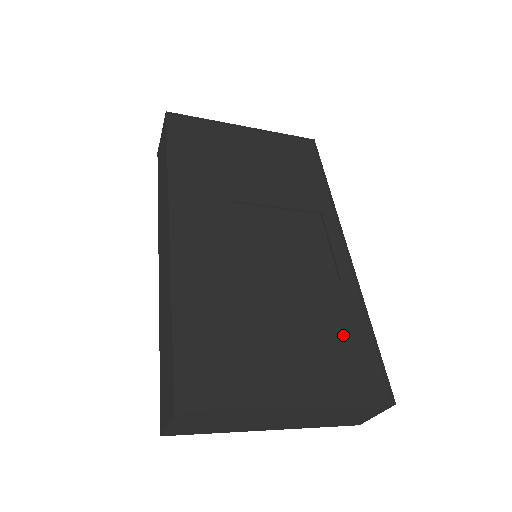
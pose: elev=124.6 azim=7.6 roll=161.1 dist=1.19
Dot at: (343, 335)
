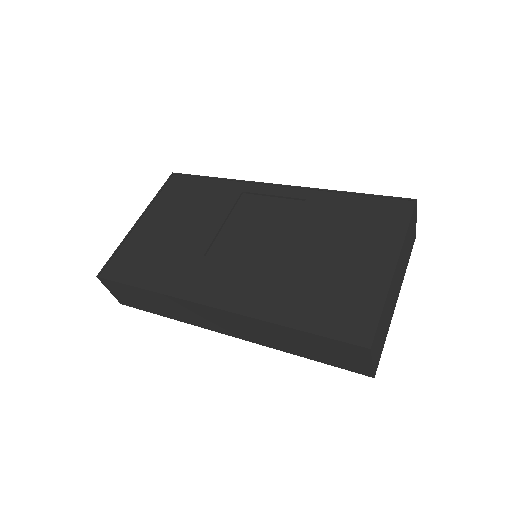
Dot at: (351, 214)
